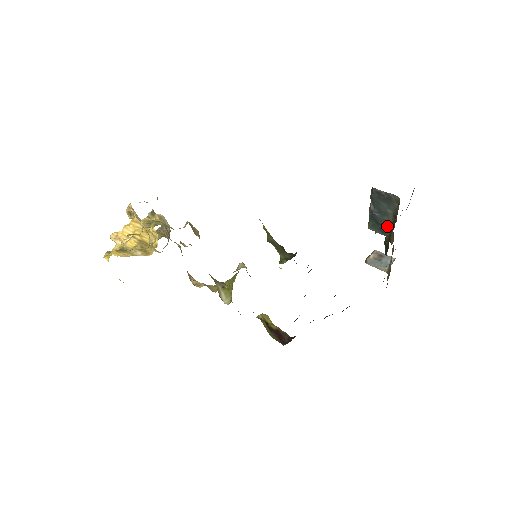
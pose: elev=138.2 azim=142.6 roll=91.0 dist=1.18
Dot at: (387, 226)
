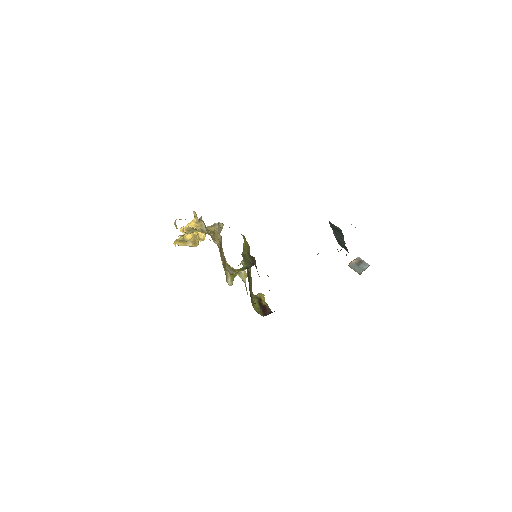
Dot at: (345, 246)
